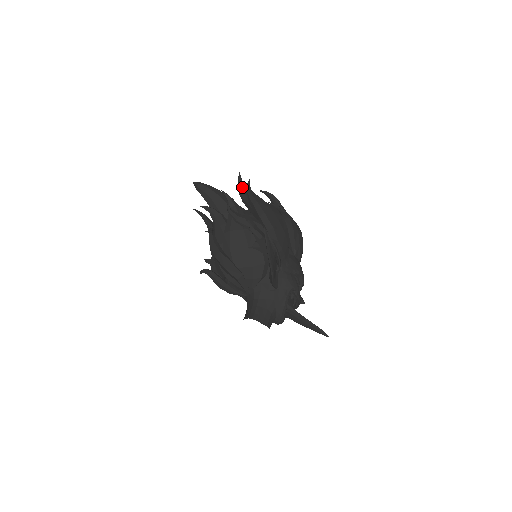
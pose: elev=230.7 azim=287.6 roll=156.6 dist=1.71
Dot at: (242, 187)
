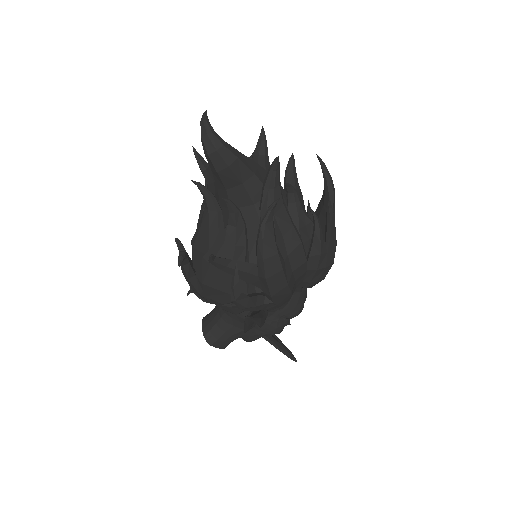
Dot at: (271, 182)
